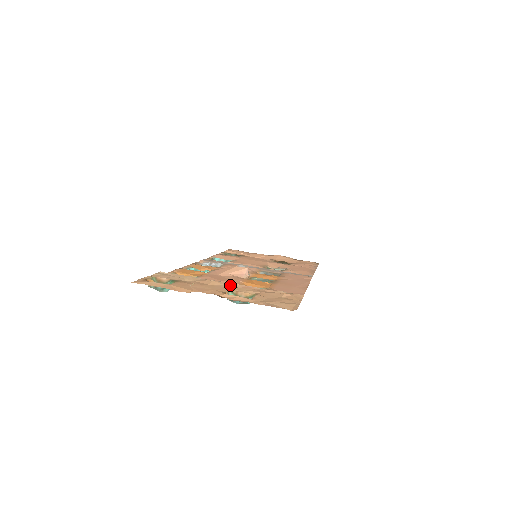
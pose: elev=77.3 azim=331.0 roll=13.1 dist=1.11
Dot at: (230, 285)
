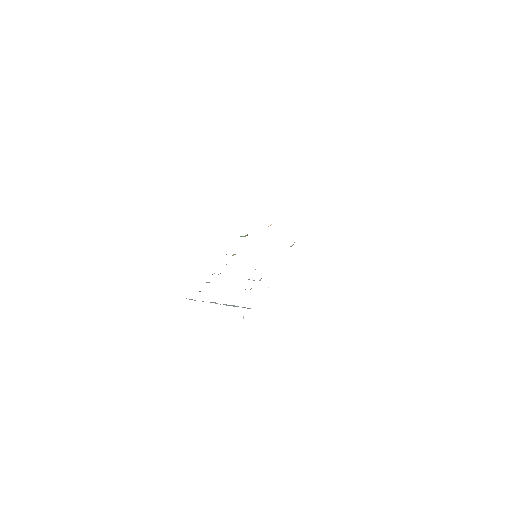
Dot at: occluded
